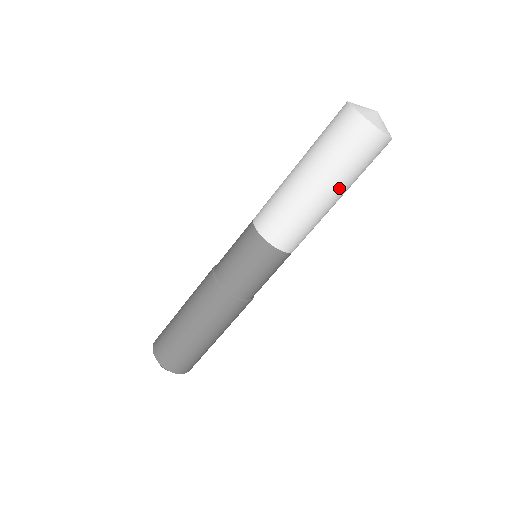
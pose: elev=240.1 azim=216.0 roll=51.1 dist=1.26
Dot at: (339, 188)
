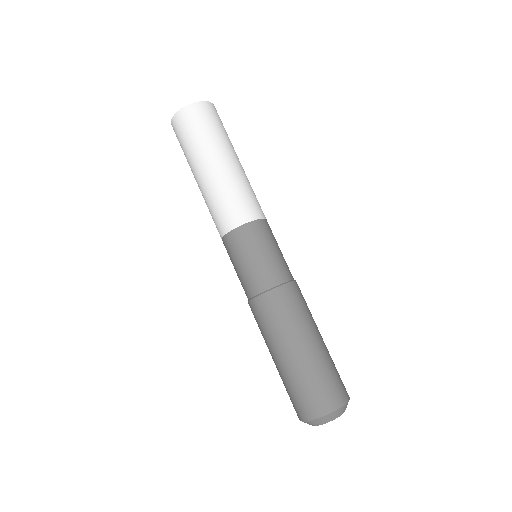
Dot at: occluded
